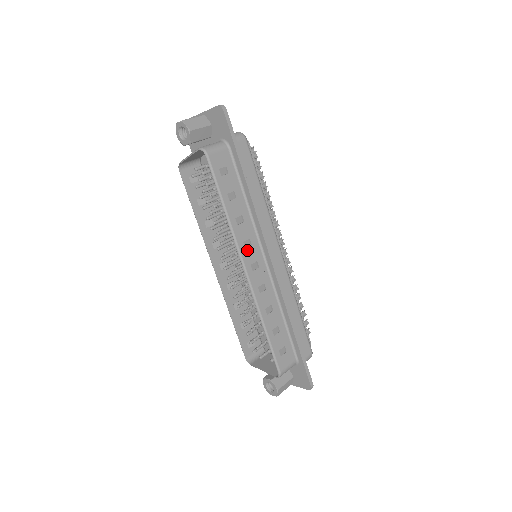
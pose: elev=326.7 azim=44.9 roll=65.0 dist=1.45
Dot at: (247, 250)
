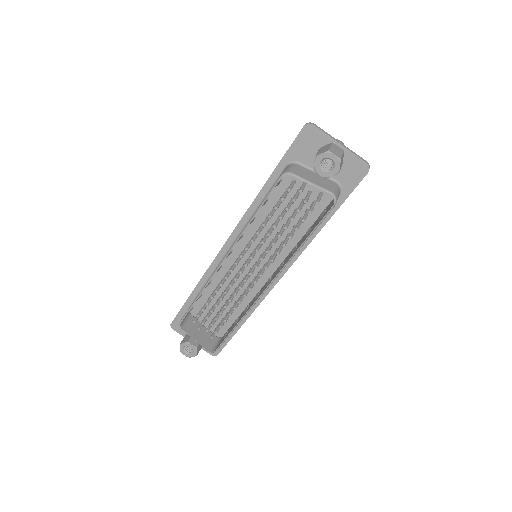
Dot at: occluded
